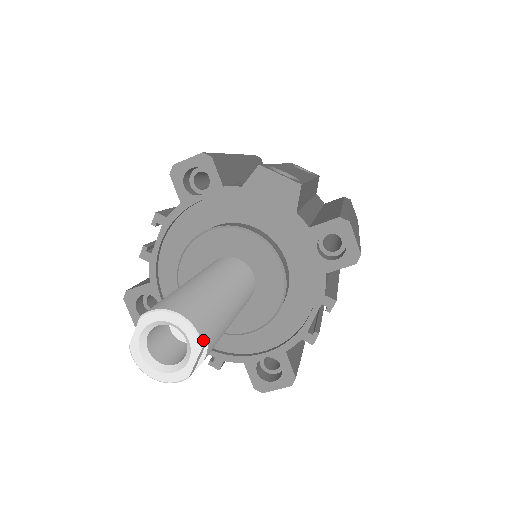
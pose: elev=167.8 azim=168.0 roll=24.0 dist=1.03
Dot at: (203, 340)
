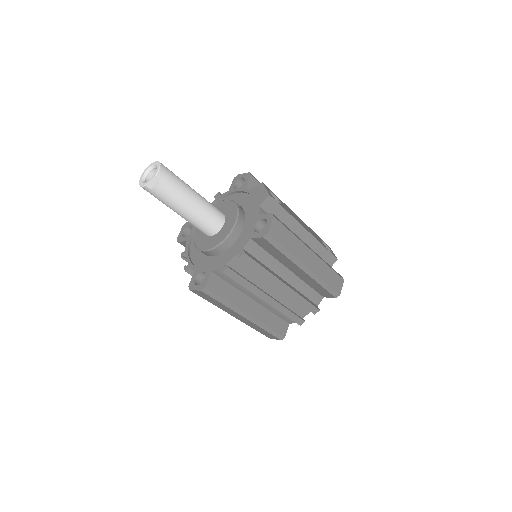
Dot at: (159, 175)
